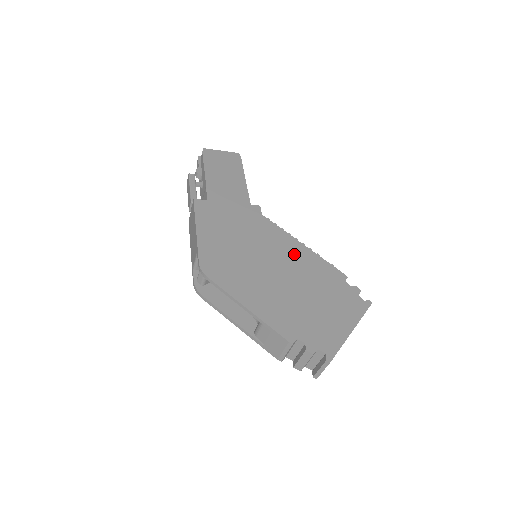
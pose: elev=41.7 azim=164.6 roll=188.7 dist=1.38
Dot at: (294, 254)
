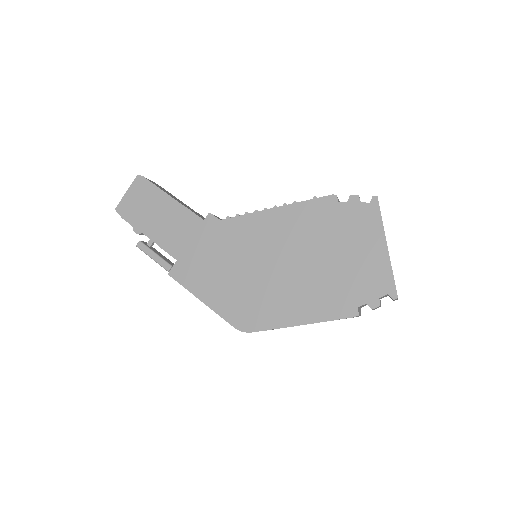
Dot at: (279, 228)
